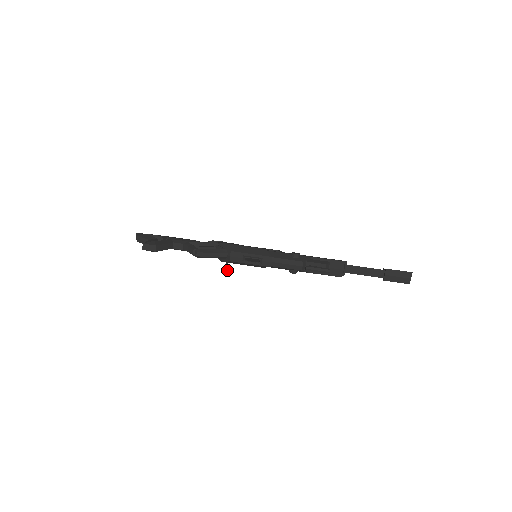
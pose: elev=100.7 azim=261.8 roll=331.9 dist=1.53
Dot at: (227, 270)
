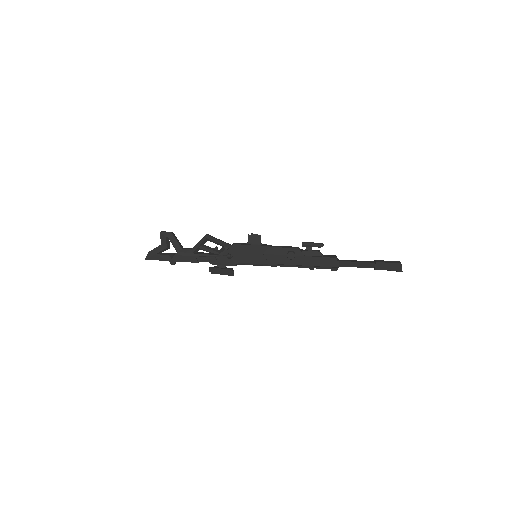
Dot at: (229, 255)
